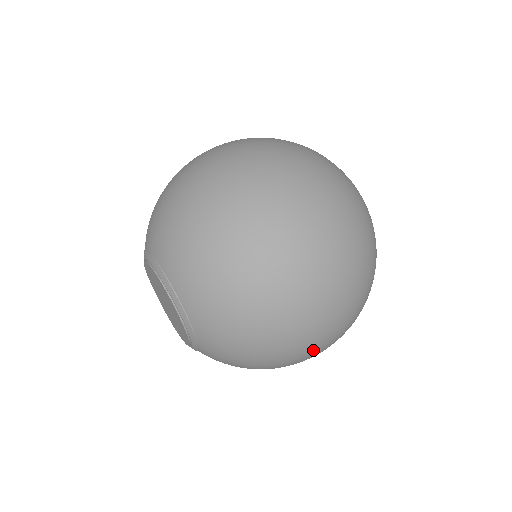
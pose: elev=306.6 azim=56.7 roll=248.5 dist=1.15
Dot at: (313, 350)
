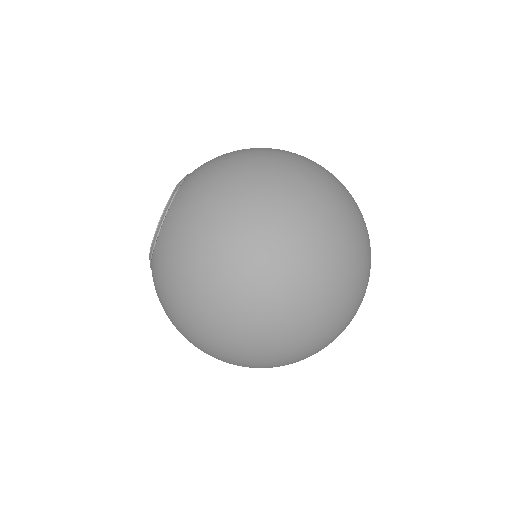
Dot at: occluded
